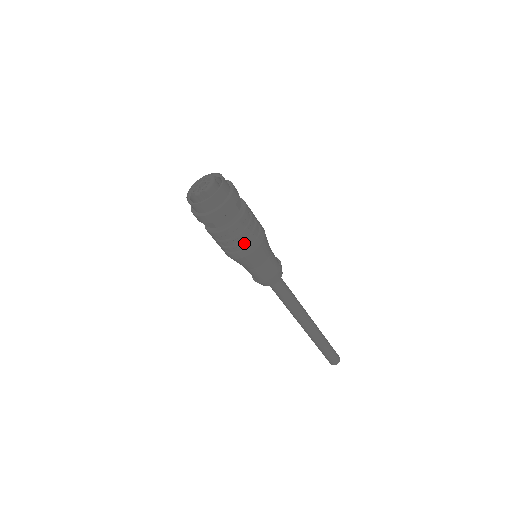
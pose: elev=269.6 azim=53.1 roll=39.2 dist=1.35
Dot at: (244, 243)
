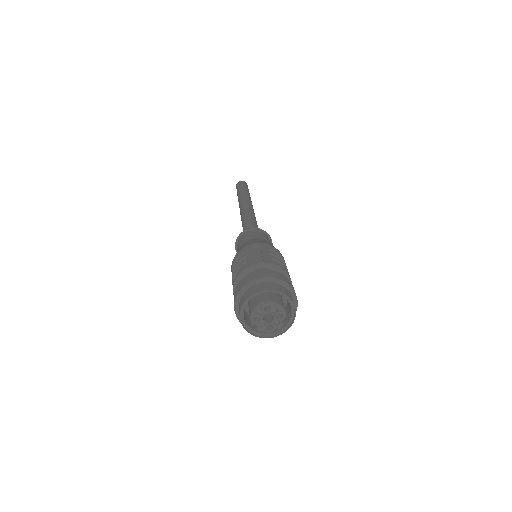
Dot at: occluded
